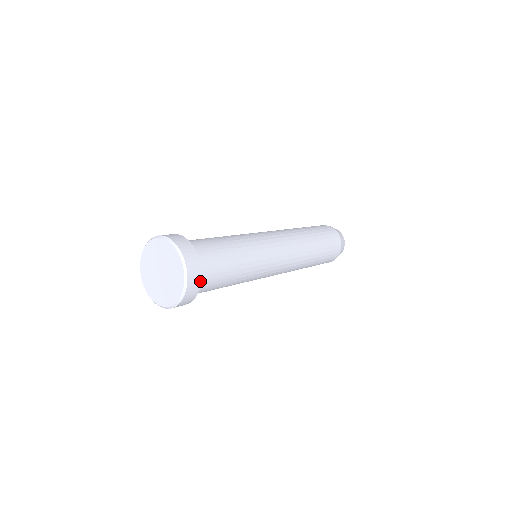
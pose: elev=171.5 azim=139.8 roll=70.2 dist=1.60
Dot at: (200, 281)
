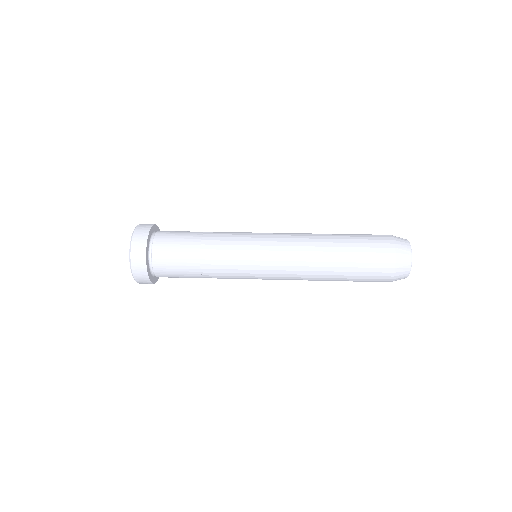
Dot at: (151, 282)
